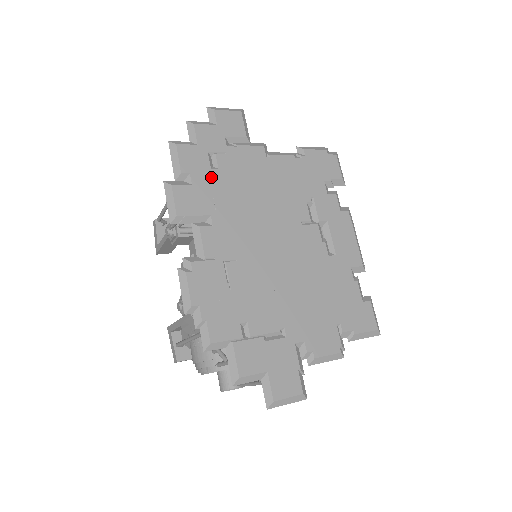
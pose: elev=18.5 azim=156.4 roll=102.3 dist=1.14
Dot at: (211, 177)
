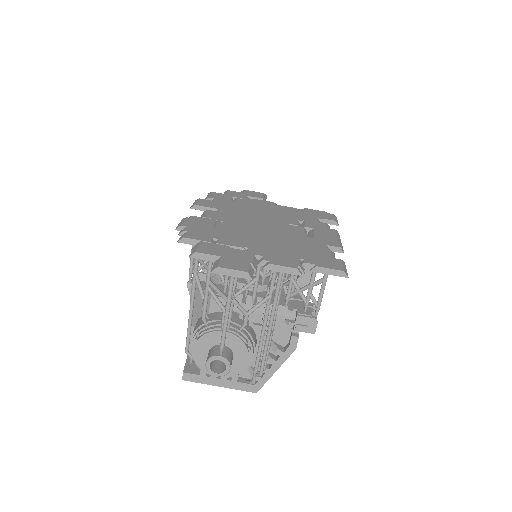
Dot at: (228, 202)
